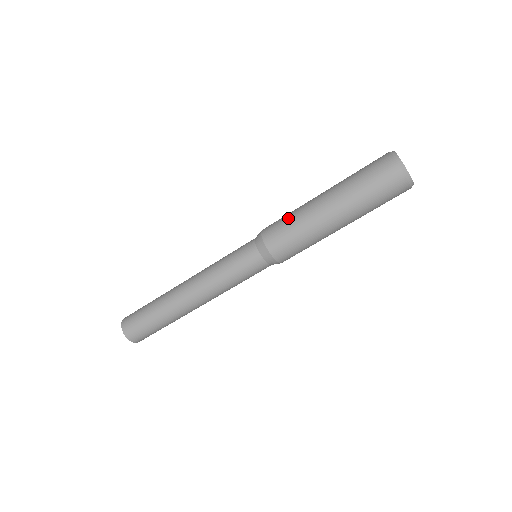
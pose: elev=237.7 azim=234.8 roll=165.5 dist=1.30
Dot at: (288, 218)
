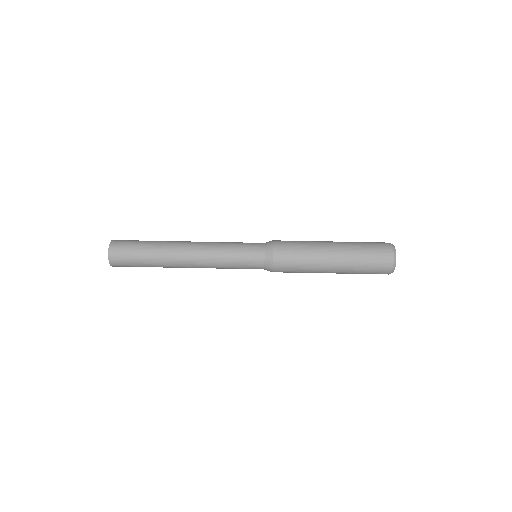
Dot at: (300, 244)
